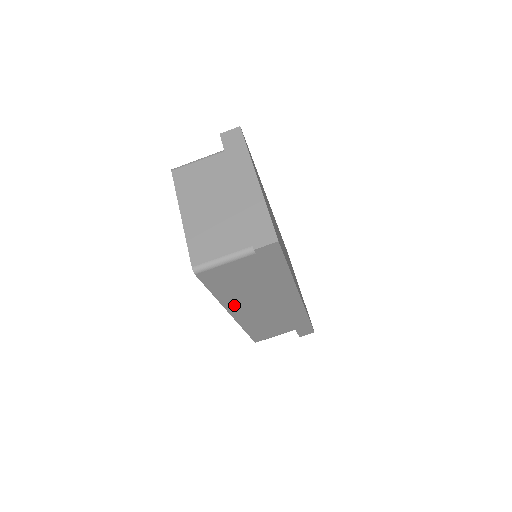
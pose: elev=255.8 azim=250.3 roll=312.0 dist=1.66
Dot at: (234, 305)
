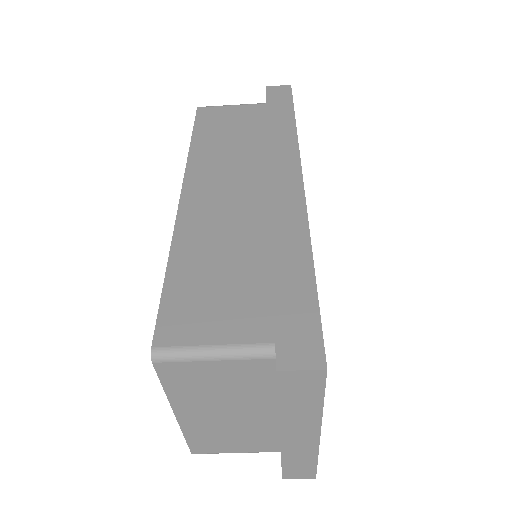
Dot at: occluded
